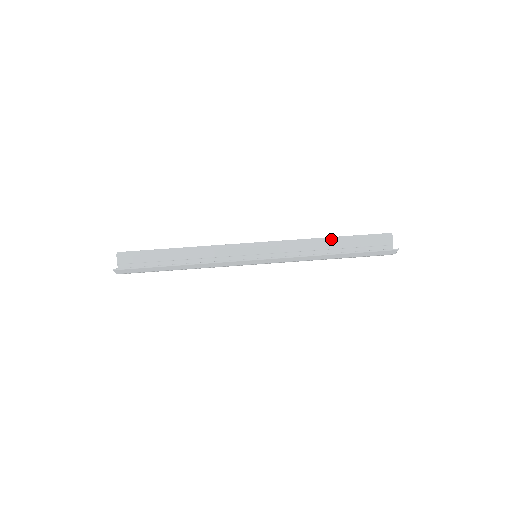
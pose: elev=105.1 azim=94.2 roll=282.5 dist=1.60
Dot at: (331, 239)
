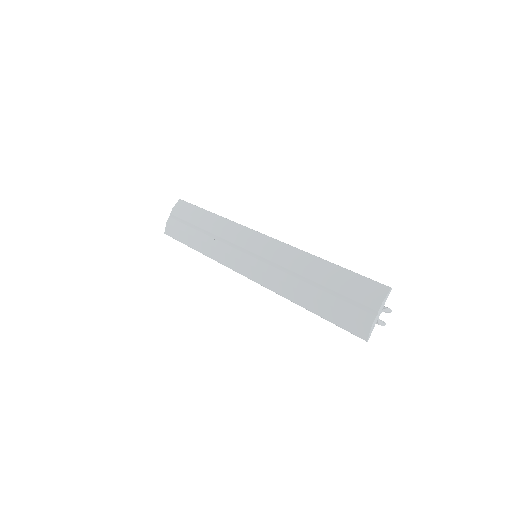
Dot at: occluded
